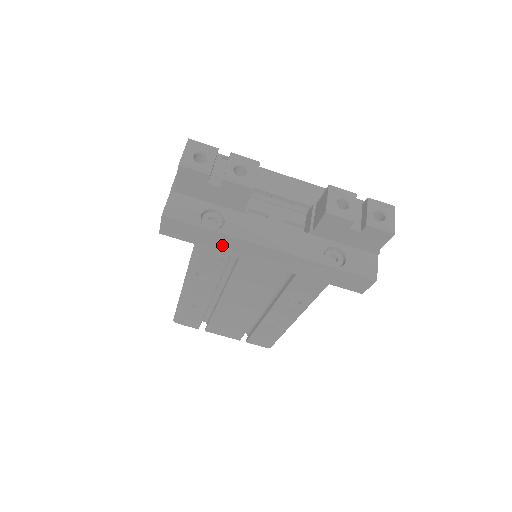
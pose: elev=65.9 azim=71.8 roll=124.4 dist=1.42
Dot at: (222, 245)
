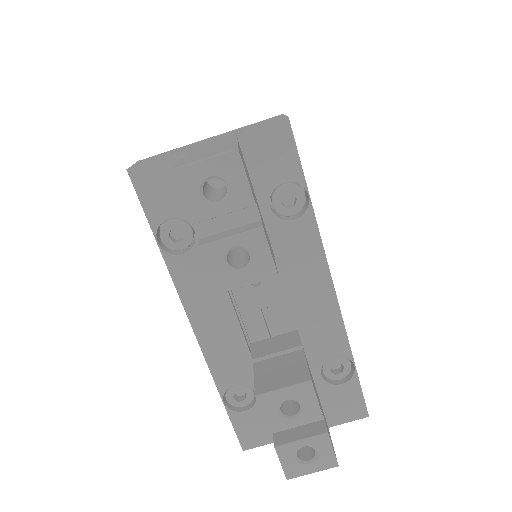
Dot at: occluded
